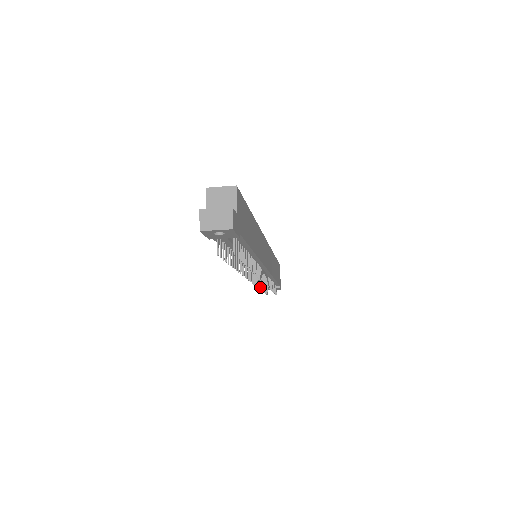
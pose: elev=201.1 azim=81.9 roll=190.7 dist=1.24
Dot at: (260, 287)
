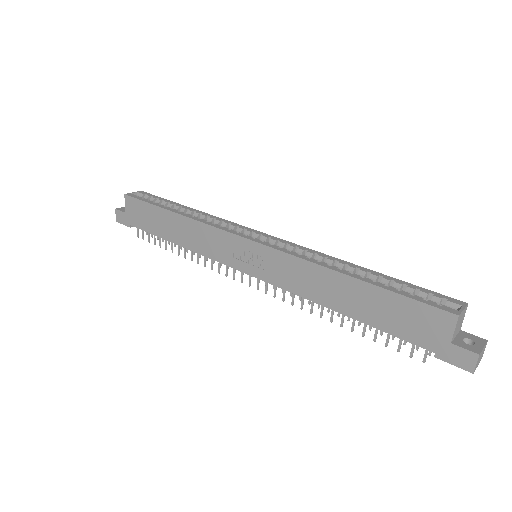
Dot at: (192, 259)
